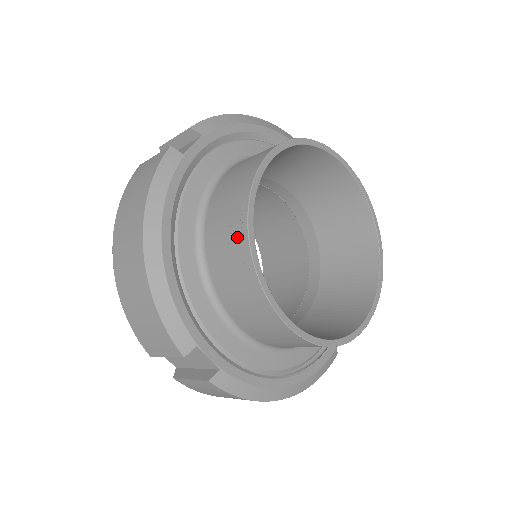
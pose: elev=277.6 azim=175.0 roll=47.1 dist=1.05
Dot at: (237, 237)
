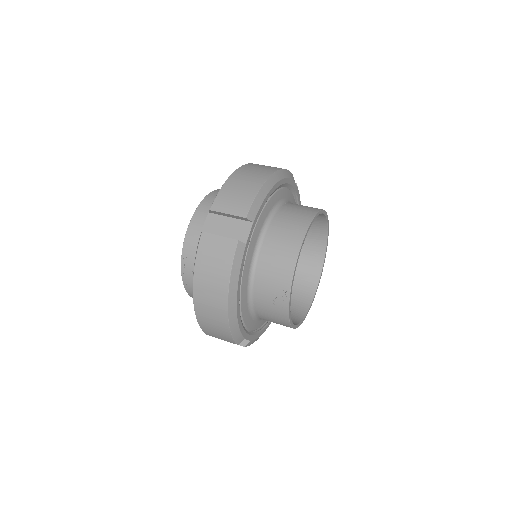
Dot at: (281, 300)
